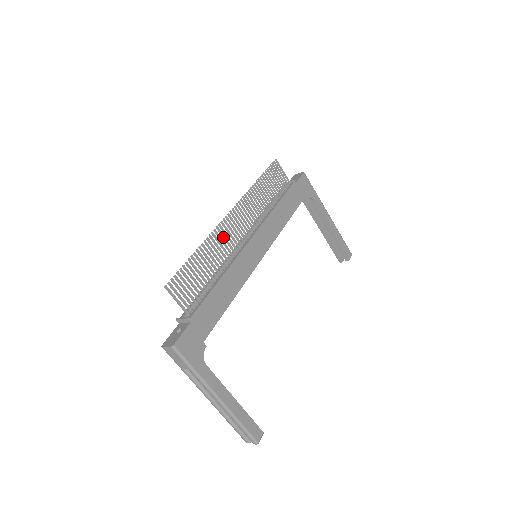
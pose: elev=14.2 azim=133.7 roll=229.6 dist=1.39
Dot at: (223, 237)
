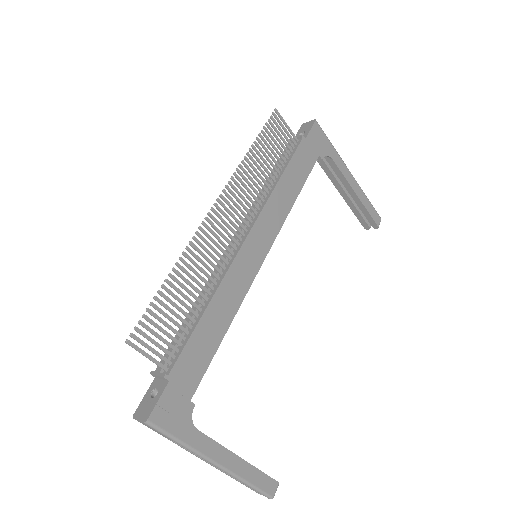
Dot at: (207, 244)
